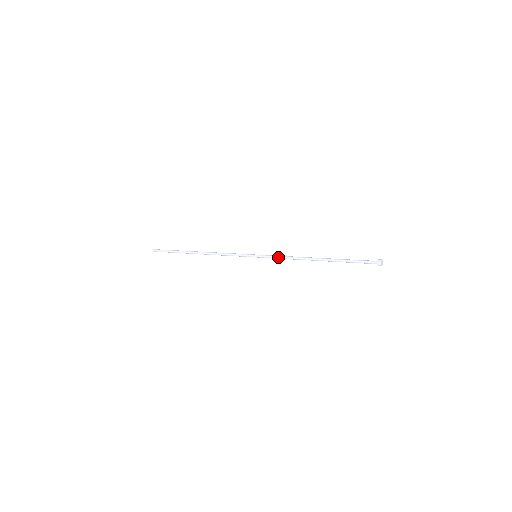
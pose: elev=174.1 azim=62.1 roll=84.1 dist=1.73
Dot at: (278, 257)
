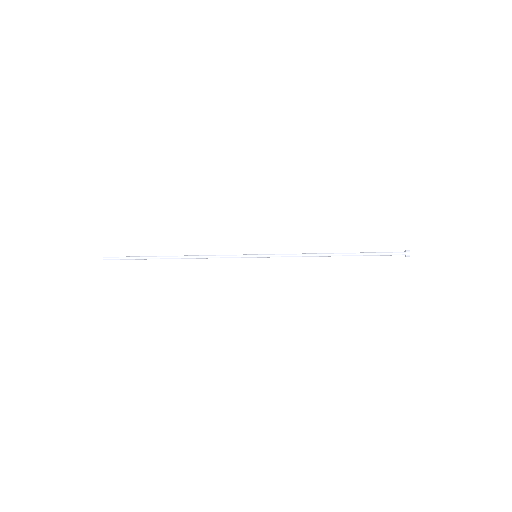
Dot at: (286, 254)
